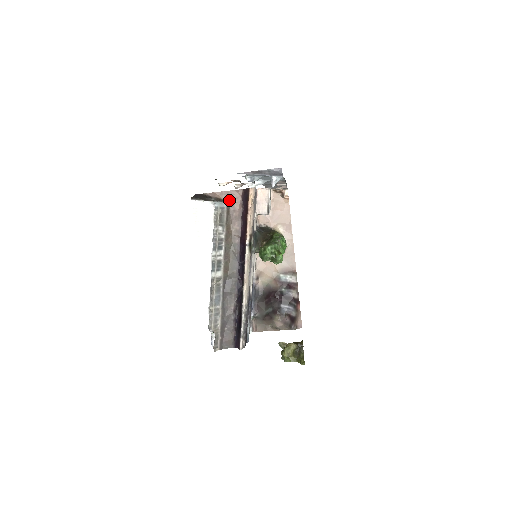
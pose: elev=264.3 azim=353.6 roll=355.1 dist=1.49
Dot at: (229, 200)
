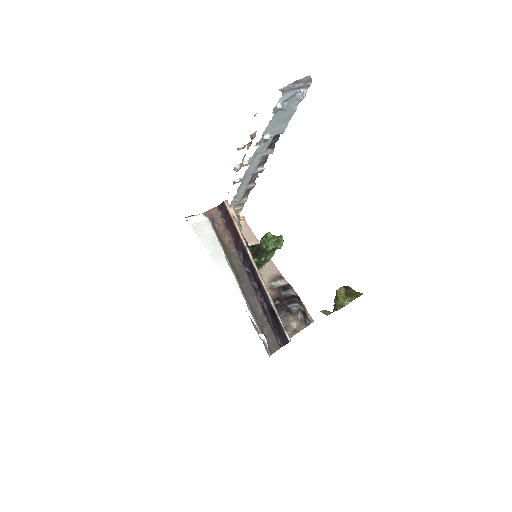
Dot at: (211, 218)
